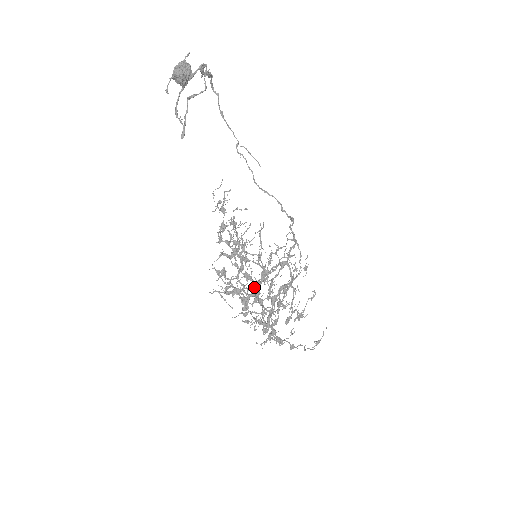
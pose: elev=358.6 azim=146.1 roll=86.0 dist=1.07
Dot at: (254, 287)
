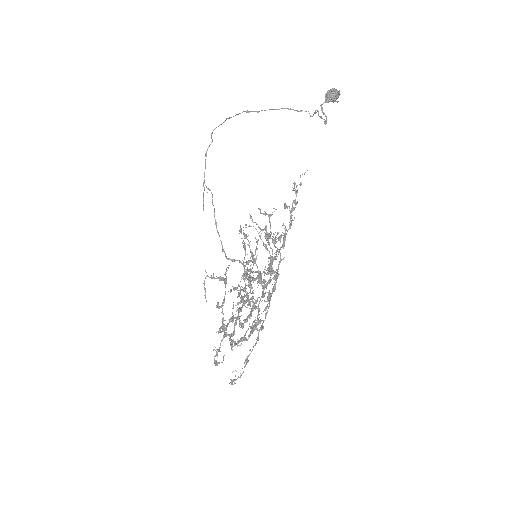
Dot at: (254, 279)
